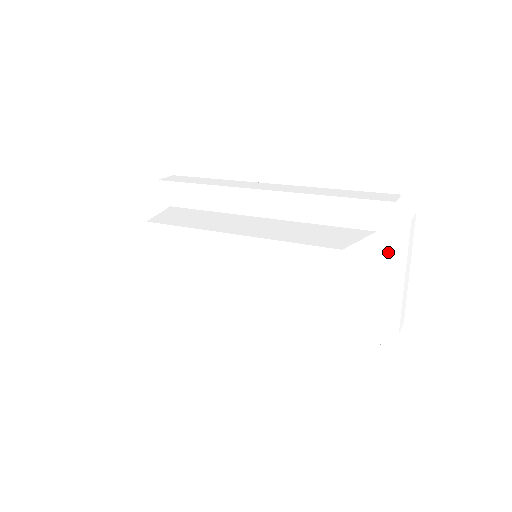
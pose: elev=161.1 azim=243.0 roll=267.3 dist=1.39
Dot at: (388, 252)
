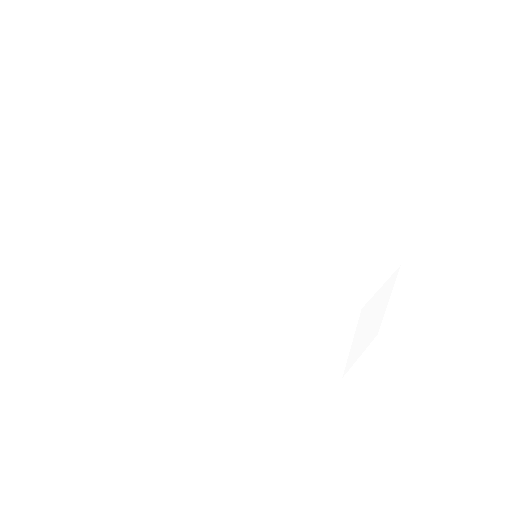
Dot at: (410, 286)
